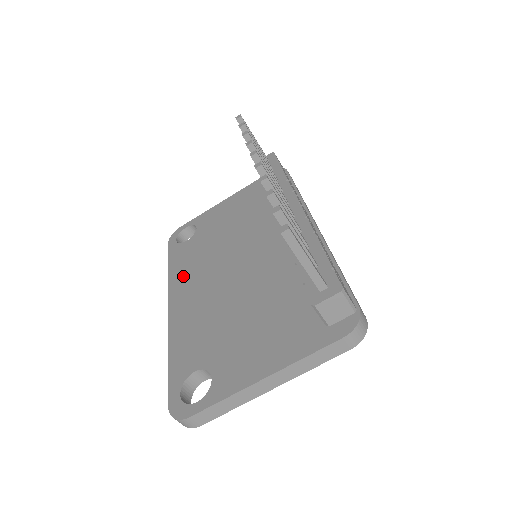
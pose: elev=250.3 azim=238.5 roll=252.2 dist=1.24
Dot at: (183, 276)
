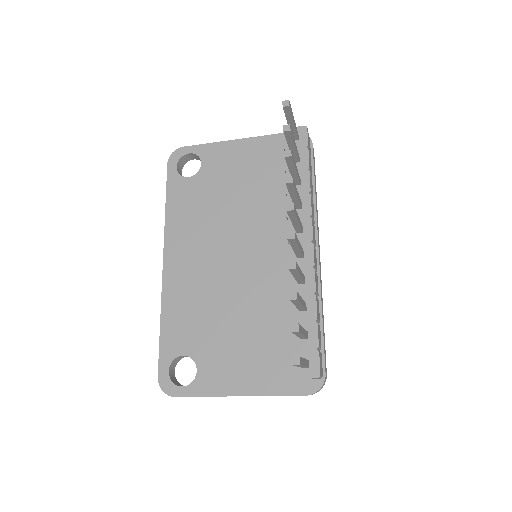
Dot at: (181, 231)
